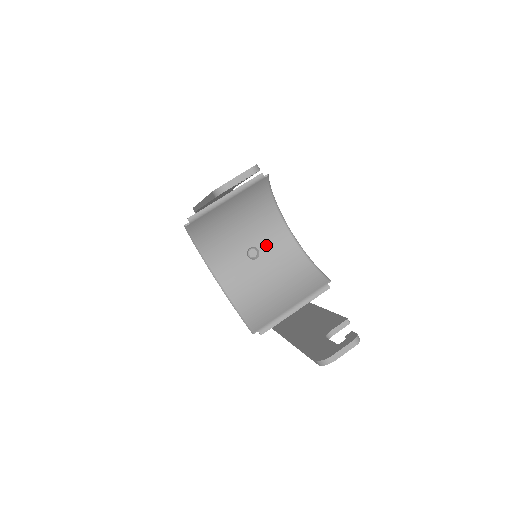
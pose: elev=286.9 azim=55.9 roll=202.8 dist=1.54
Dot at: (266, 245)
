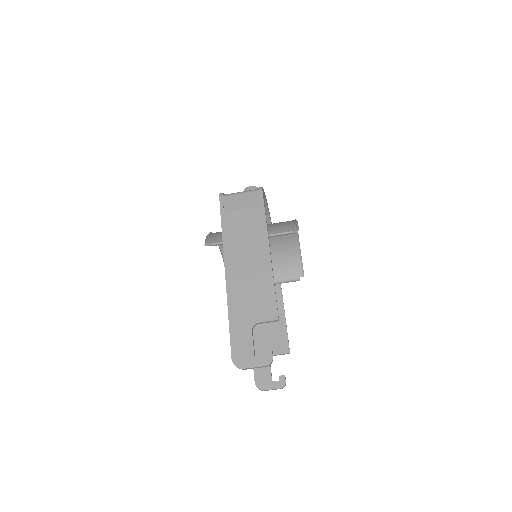
Dot at: occluded
